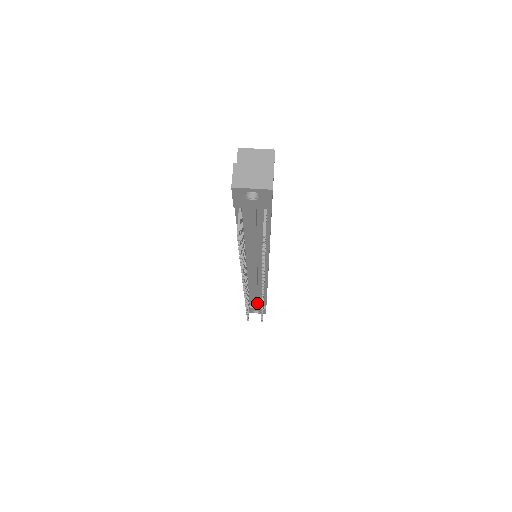
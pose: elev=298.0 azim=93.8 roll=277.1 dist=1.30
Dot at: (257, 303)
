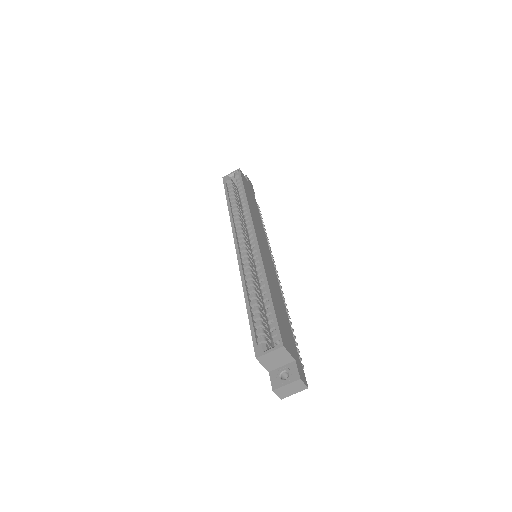
Dot at: occluded
